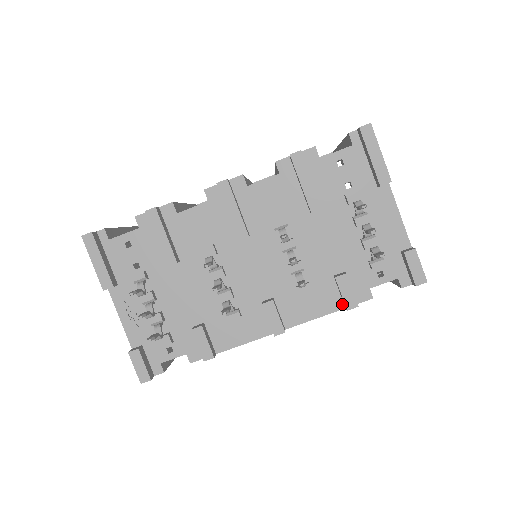
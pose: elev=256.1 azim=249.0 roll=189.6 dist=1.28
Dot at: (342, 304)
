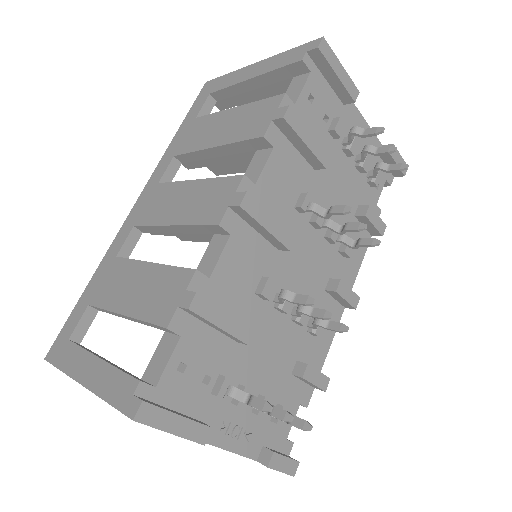
Dot at: (369, 235)
